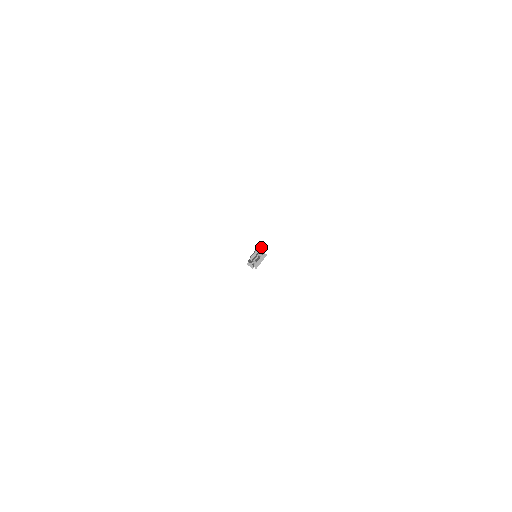
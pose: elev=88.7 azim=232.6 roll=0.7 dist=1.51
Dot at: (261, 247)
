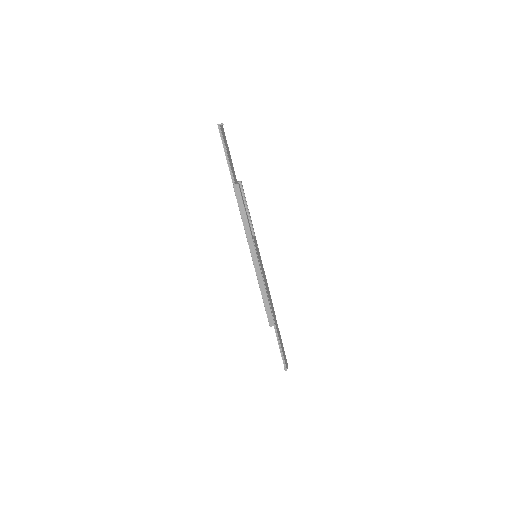
Dot at: (270, 326)
